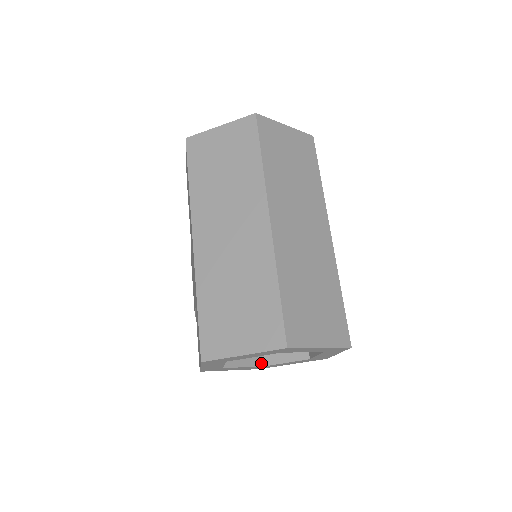
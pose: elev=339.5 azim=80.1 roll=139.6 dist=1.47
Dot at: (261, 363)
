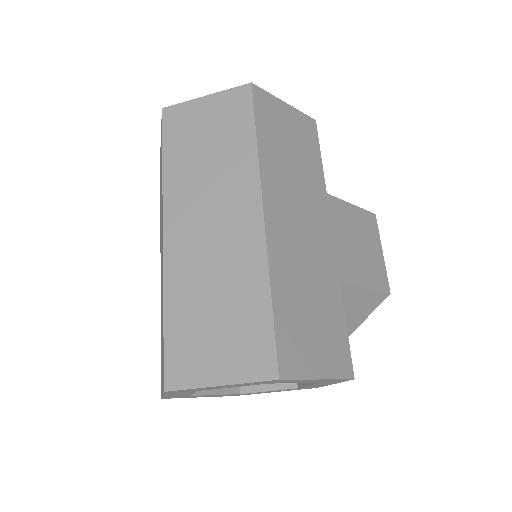
Dot at: (295, 384)
